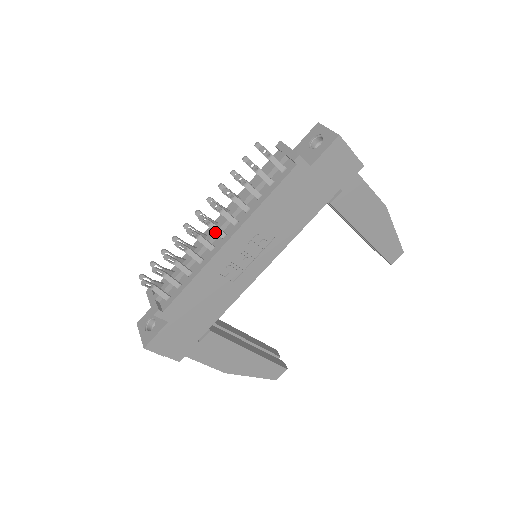
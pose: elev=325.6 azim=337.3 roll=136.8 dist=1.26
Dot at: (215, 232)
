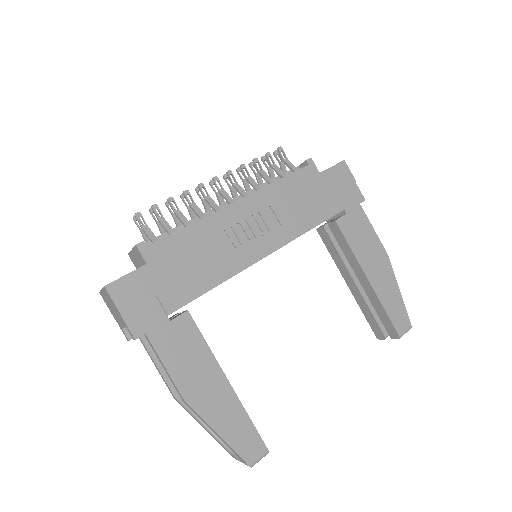
Dot at: (225, 197)
